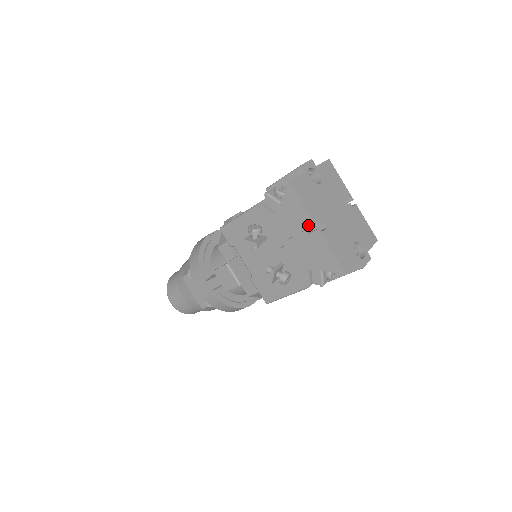
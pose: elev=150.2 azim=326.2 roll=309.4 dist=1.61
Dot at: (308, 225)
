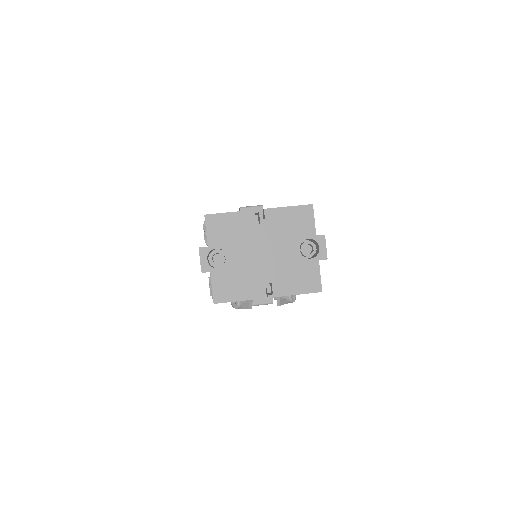
Dot at: occluded
